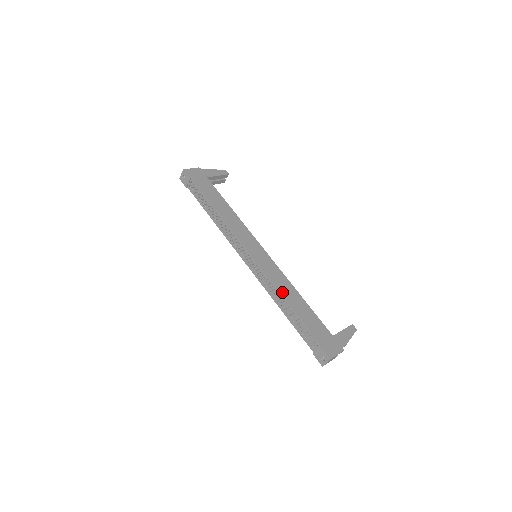
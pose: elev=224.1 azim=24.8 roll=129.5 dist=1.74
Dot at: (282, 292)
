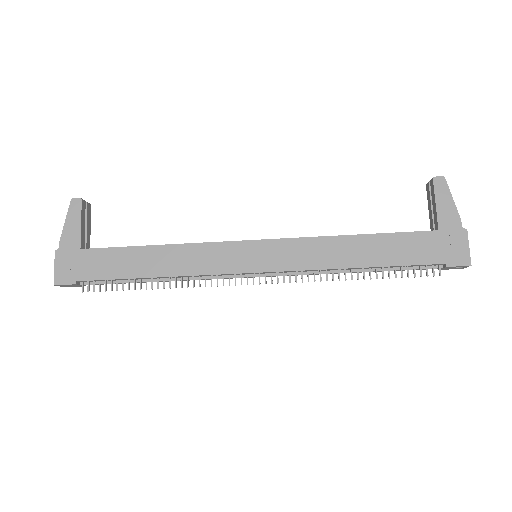
Dot at: (338, 265)
